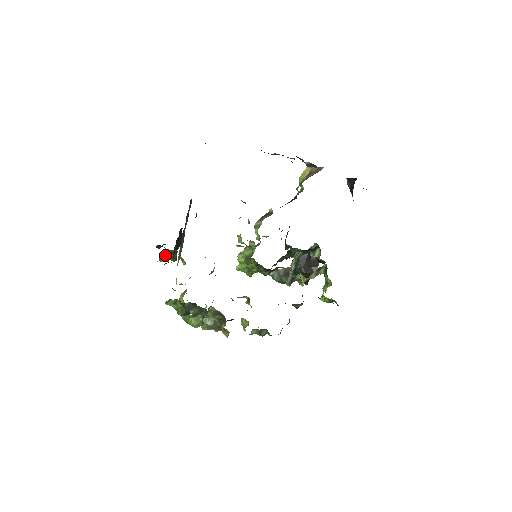
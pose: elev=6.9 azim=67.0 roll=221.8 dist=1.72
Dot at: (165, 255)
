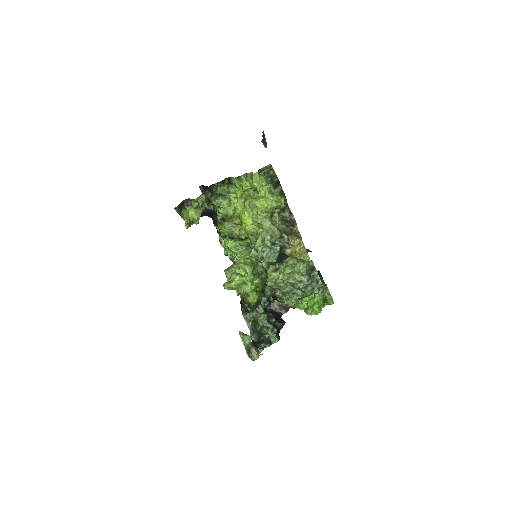
Dot at: occluded
